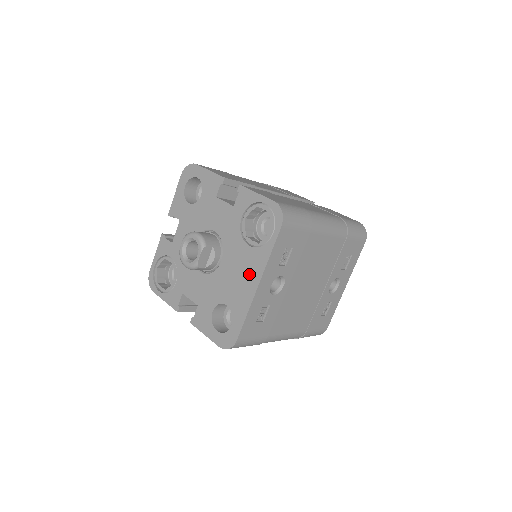
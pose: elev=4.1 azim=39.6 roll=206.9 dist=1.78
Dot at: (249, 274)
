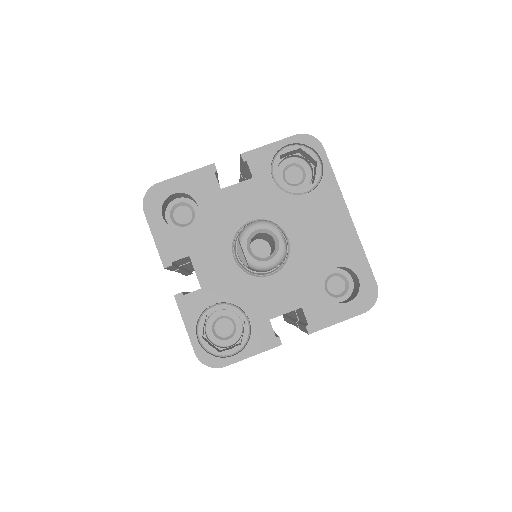
Dot at: (331, 216)
